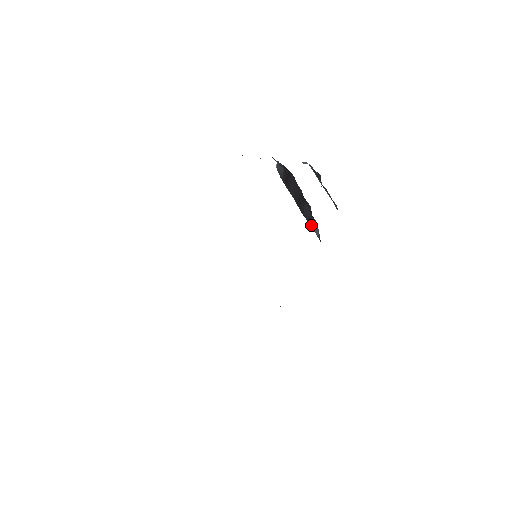
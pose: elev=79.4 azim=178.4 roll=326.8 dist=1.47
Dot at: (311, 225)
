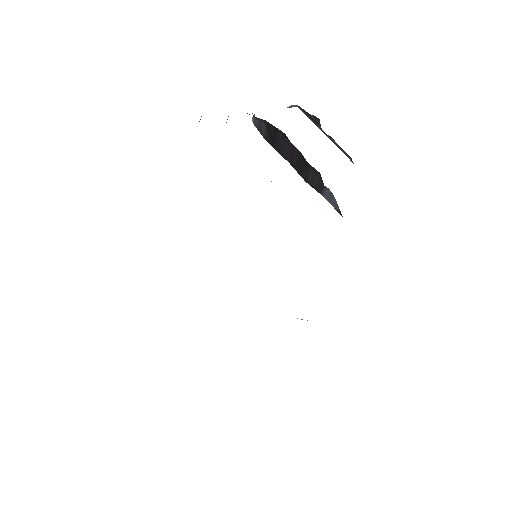
Dot at: (323, 195)
